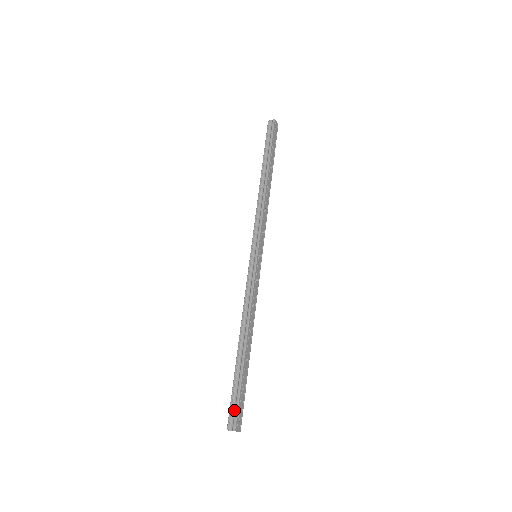
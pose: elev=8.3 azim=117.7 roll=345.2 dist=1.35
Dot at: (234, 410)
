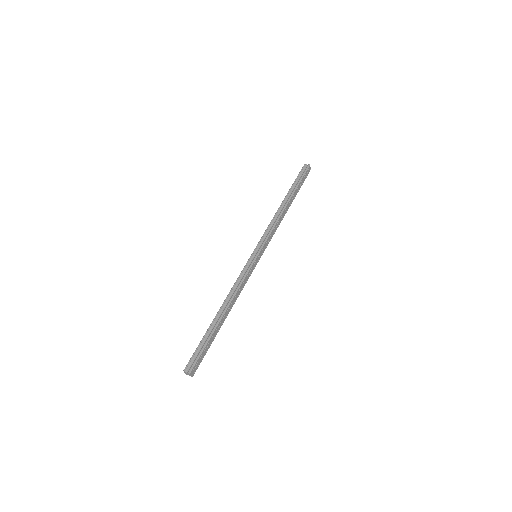
Dot at: (195, 358)
